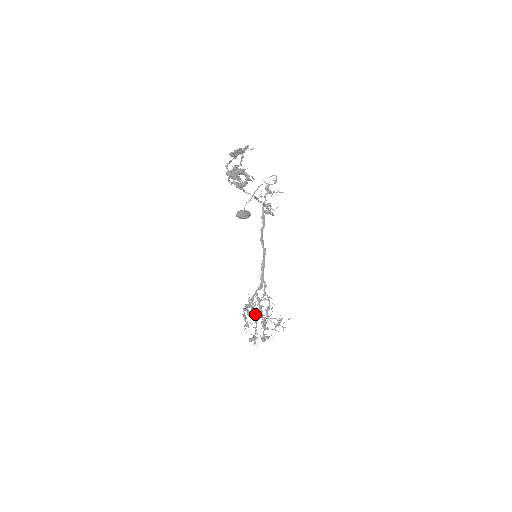
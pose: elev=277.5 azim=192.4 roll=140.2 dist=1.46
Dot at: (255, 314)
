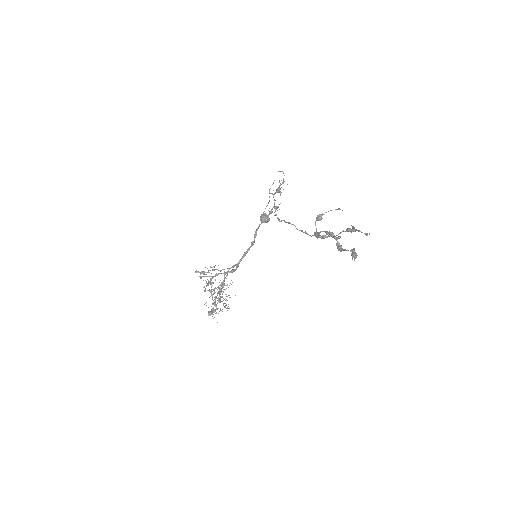
Dot at: (219, 292)
